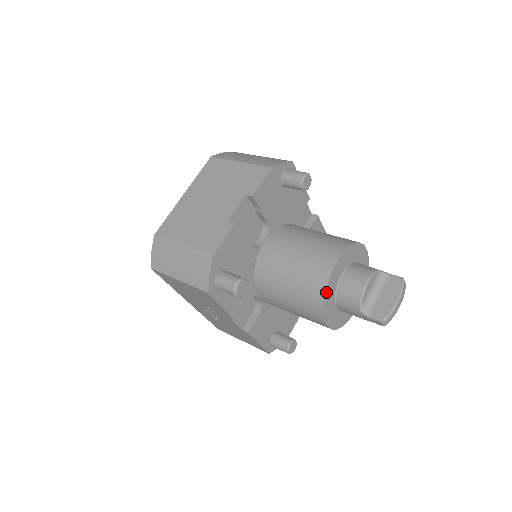
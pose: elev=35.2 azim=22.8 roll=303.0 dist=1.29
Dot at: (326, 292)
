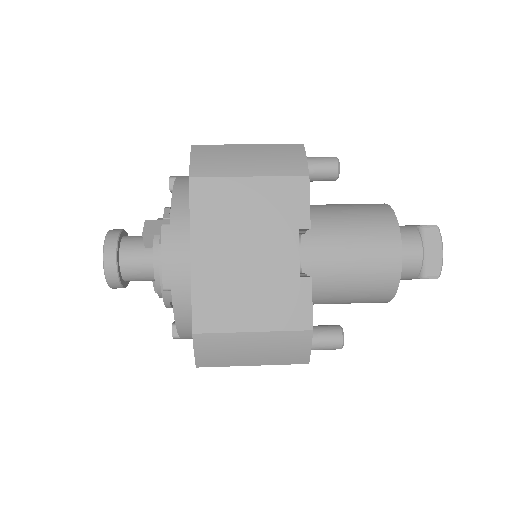
Dot at: (398, 284)
